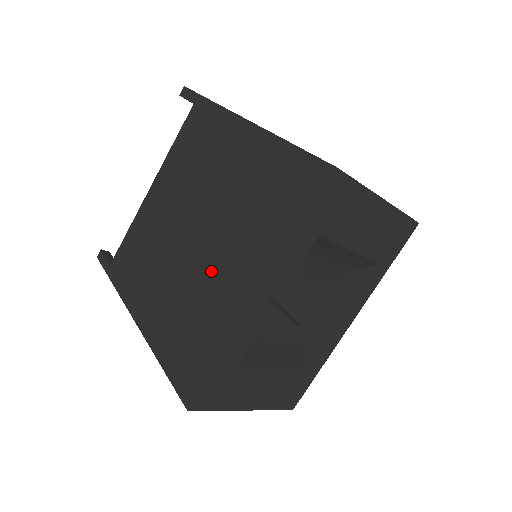
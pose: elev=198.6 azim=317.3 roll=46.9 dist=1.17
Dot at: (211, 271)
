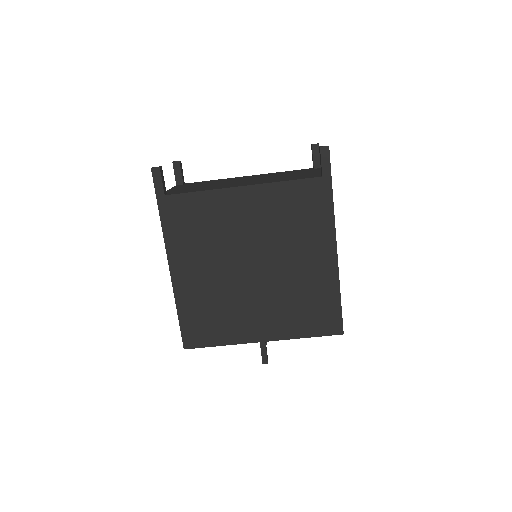
Dot at: (248, 303)
